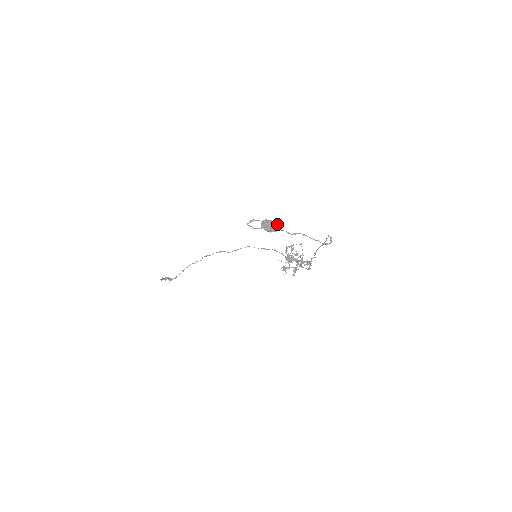
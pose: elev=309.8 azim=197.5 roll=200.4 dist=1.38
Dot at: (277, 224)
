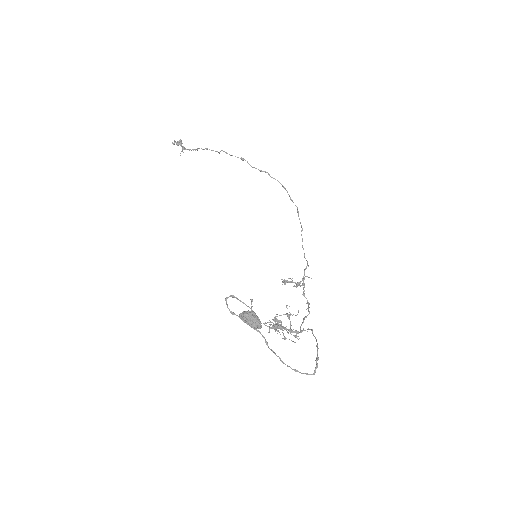
Dot at: (258, 326)
